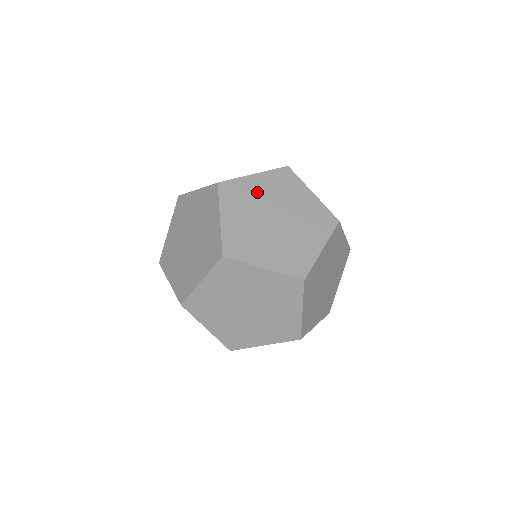
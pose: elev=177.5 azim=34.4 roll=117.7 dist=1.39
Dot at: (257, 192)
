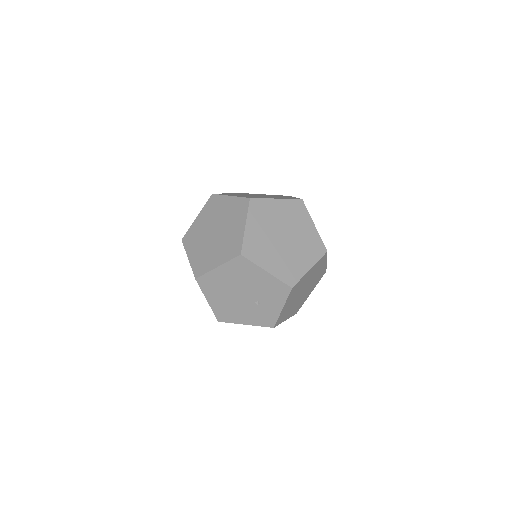
Dot at: occluded
